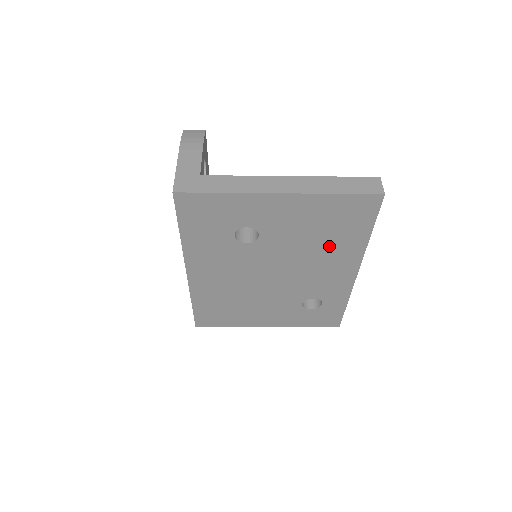
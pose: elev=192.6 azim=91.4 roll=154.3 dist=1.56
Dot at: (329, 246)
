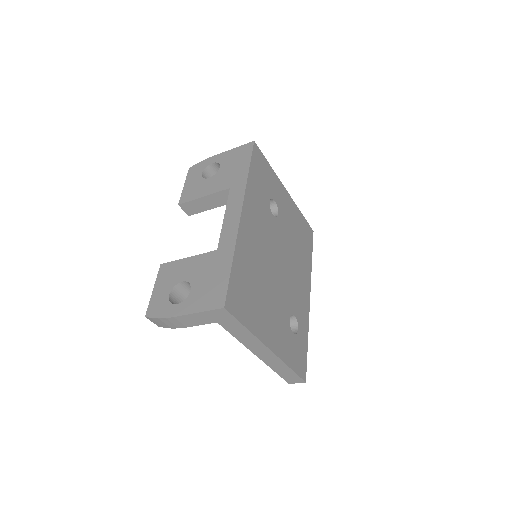
Dot at: (300, 255)
